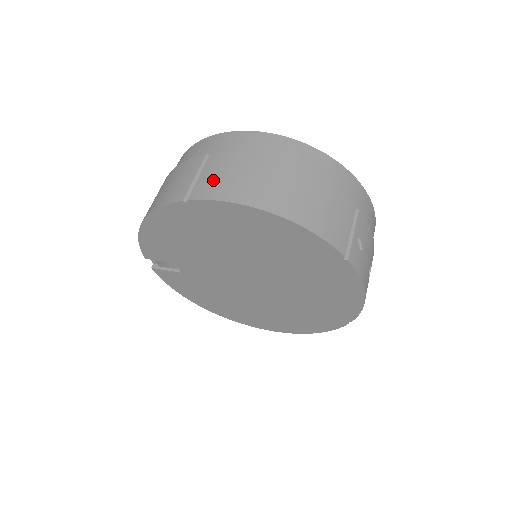
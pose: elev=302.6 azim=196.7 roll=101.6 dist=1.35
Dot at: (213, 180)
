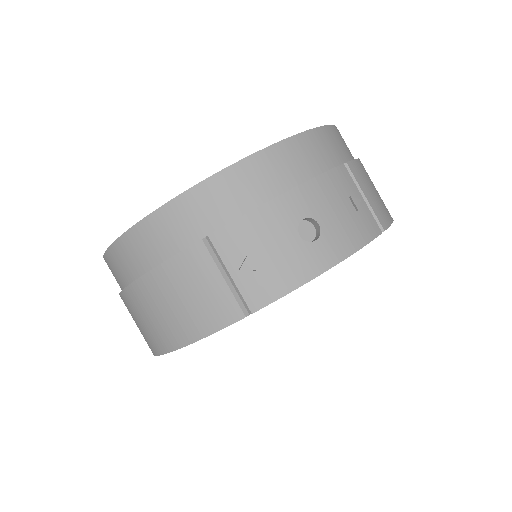
Dot at: occluded
